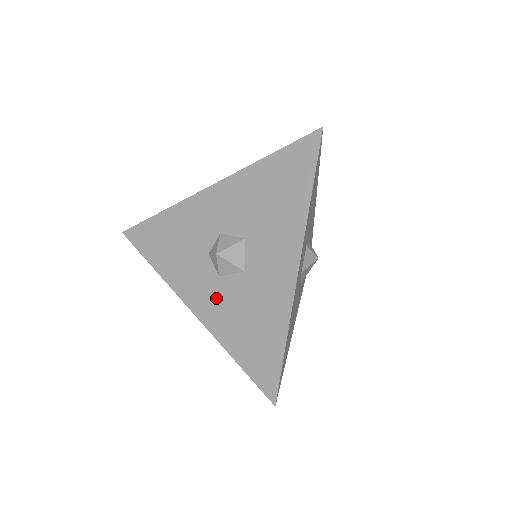
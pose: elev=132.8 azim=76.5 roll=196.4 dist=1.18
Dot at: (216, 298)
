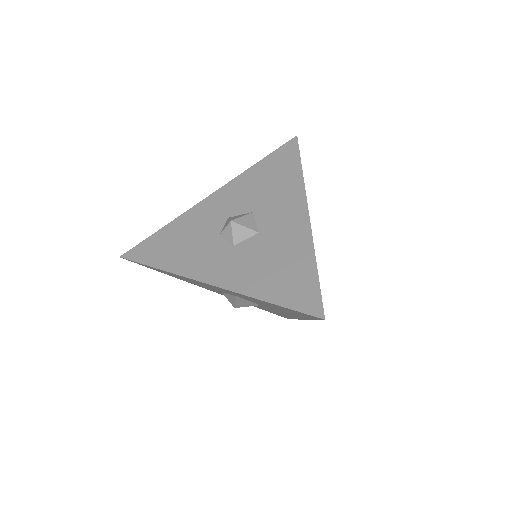
Dot at: (234, 262)
